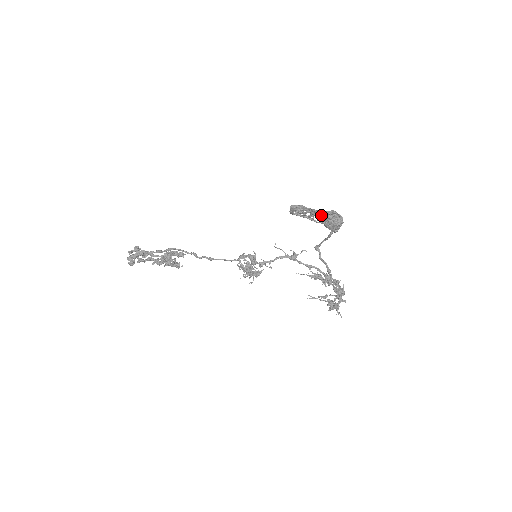
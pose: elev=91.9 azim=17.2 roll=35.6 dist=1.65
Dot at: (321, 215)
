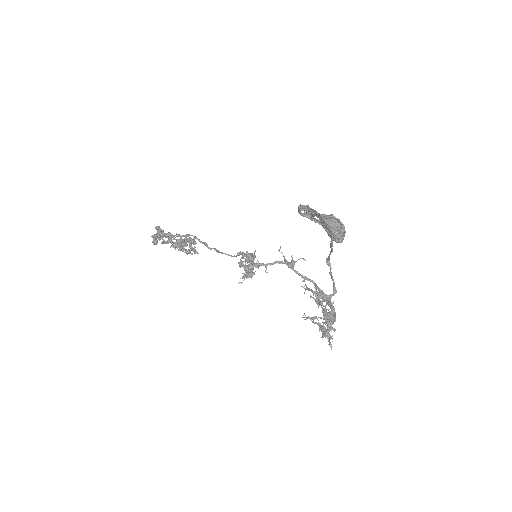
Dot at: (321, 219)
